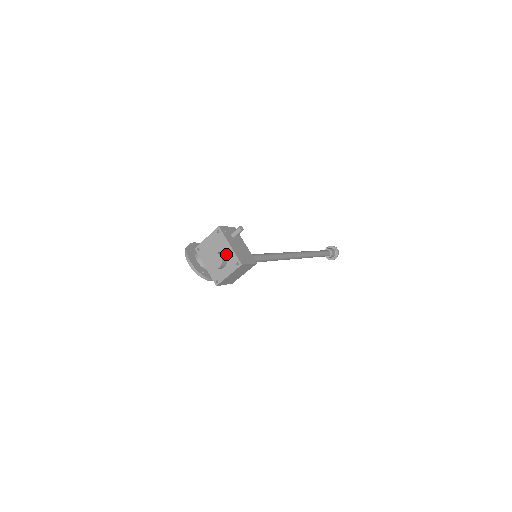
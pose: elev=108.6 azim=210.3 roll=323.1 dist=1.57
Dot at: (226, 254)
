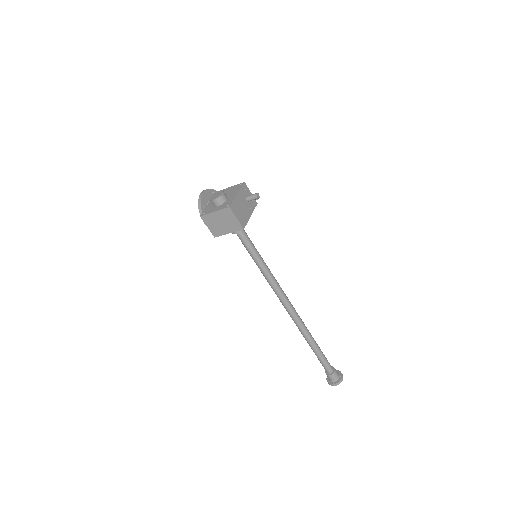
Dot at: (229, 198)
